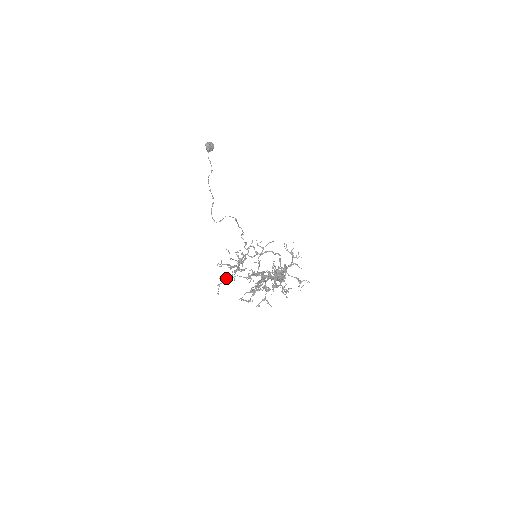
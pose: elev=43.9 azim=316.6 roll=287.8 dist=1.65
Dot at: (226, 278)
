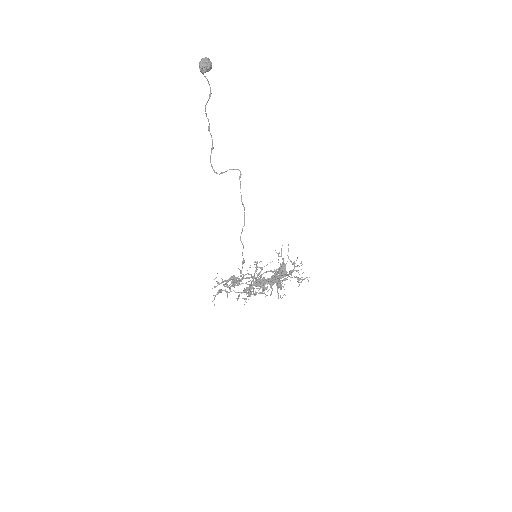
Dot at: occluded
